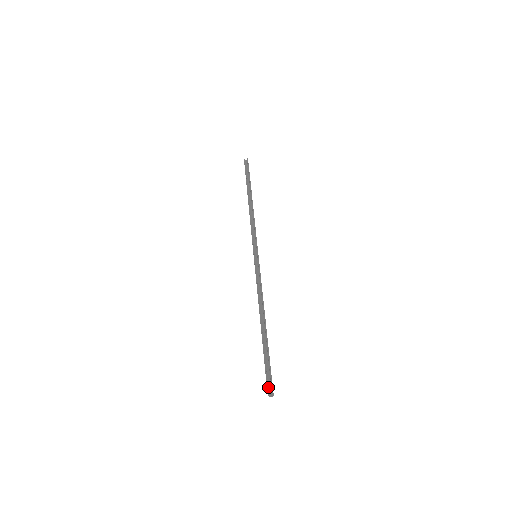
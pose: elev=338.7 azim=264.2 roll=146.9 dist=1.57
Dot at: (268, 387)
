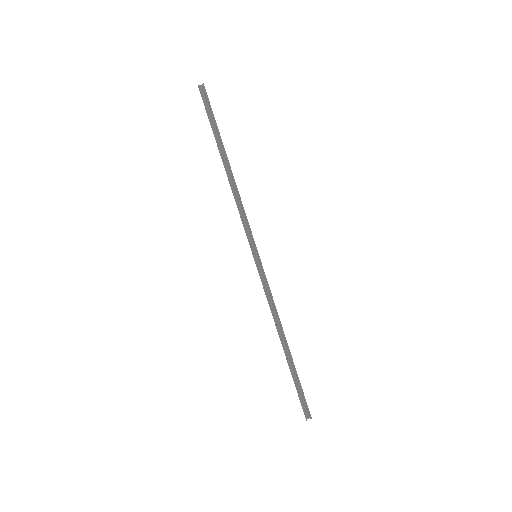
Dot at: (304, 410)
